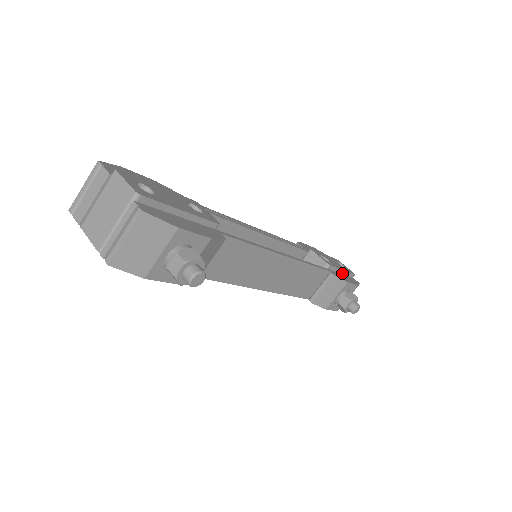
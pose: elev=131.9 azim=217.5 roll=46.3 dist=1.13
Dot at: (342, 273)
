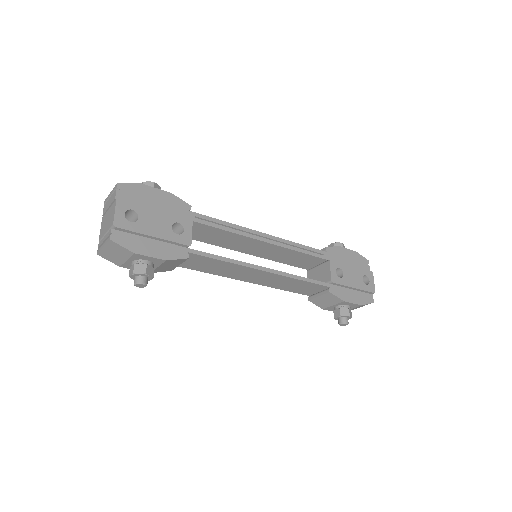
Dot at: (354, 289)
